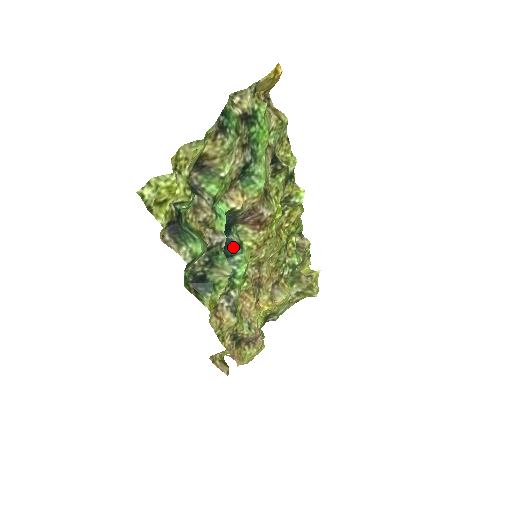
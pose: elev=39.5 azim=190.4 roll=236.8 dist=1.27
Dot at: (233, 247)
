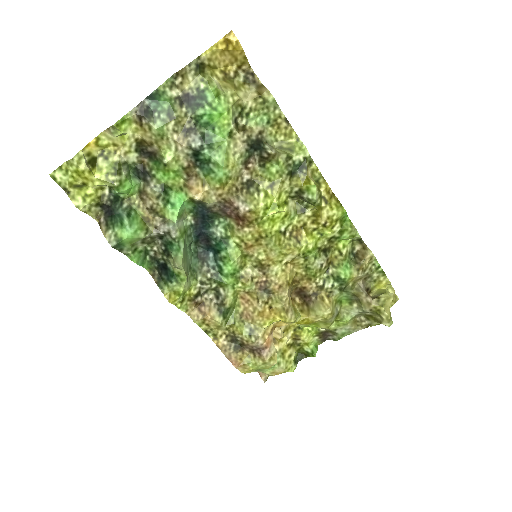
Dot at: (216, 241)
